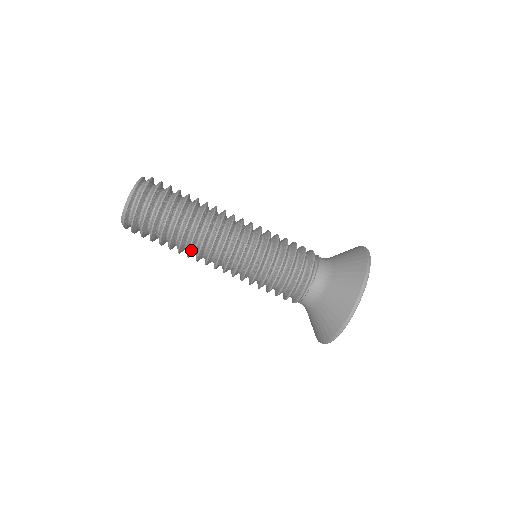
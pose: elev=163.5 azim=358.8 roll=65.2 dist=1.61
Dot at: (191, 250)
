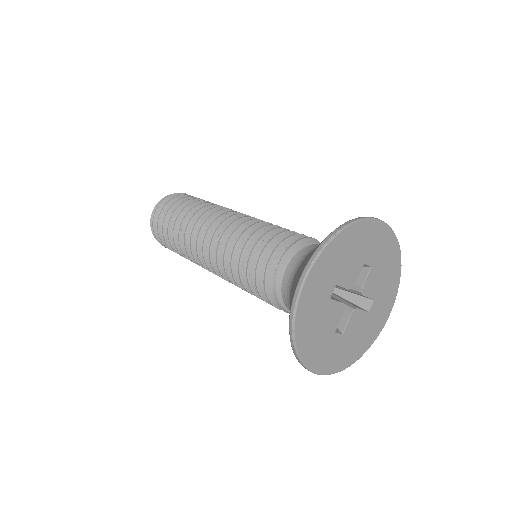
Dot at: (188, 246)
